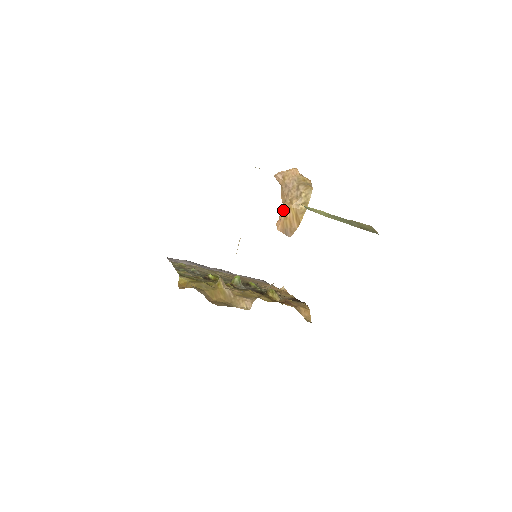
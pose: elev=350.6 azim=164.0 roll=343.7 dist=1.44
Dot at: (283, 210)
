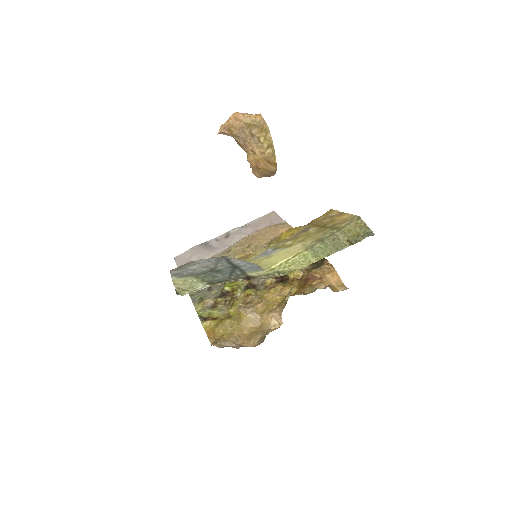
Dot at: (251, 163)
